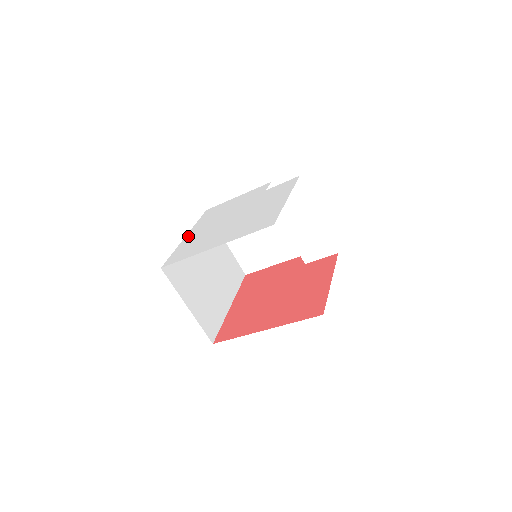
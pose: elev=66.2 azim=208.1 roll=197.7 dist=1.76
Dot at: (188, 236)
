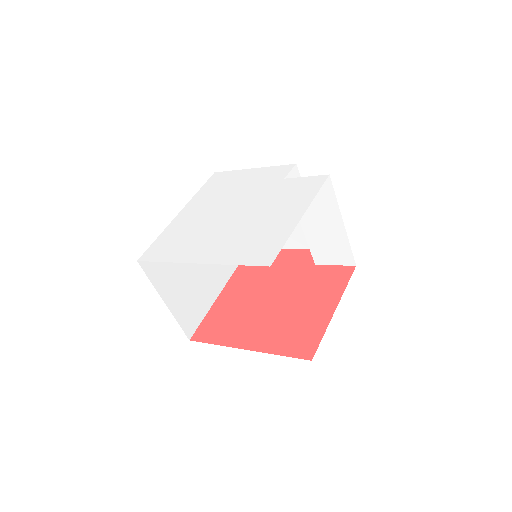
Dot at: (181, 215)
